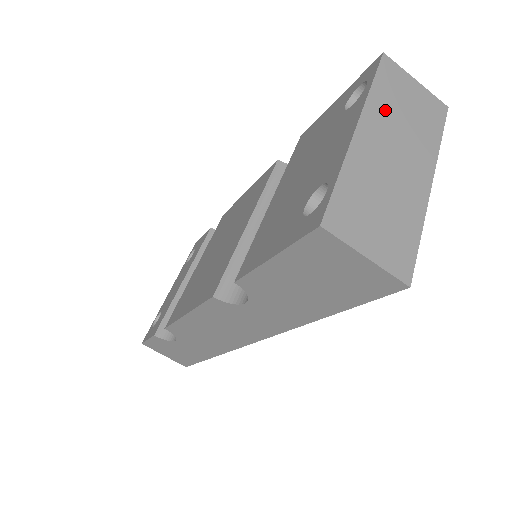
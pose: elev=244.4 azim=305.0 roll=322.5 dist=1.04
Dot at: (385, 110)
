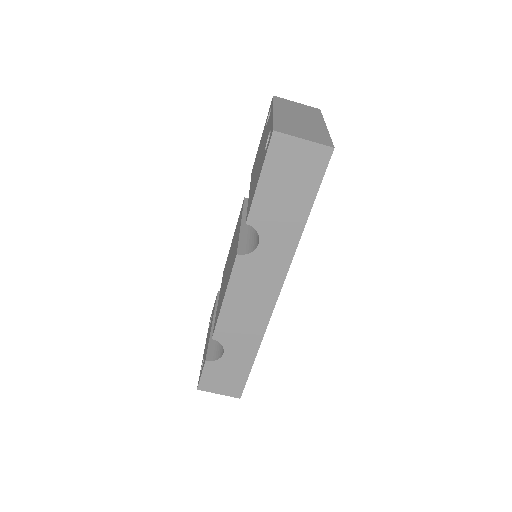
Dot at: (285, 108)
